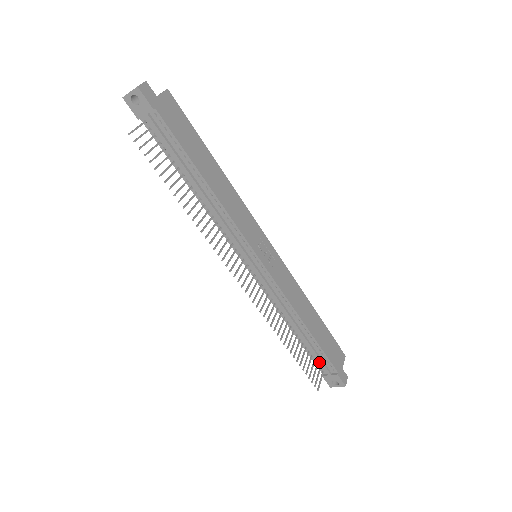
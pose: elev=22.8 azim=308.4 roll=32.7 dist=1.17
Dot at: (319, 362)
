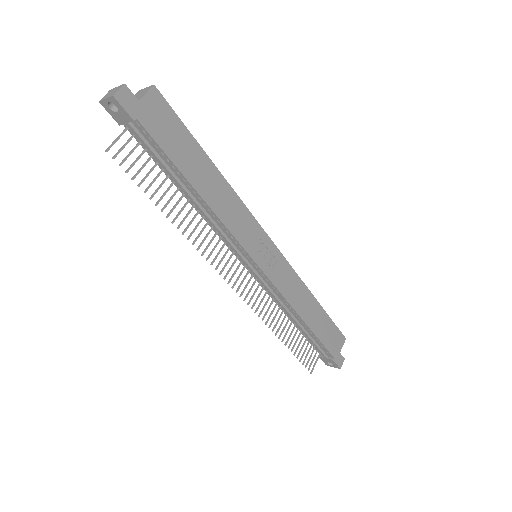
Dot at: (316, 348)
